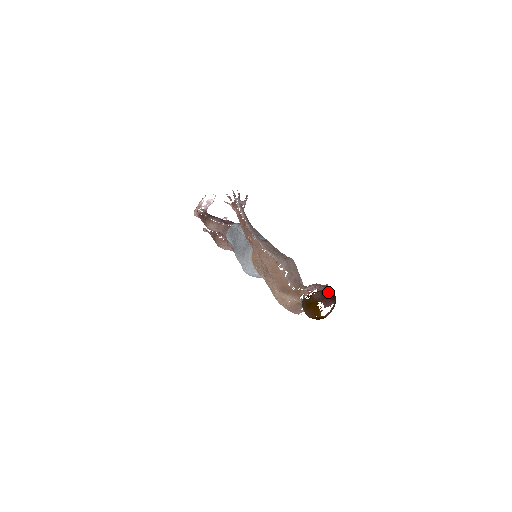
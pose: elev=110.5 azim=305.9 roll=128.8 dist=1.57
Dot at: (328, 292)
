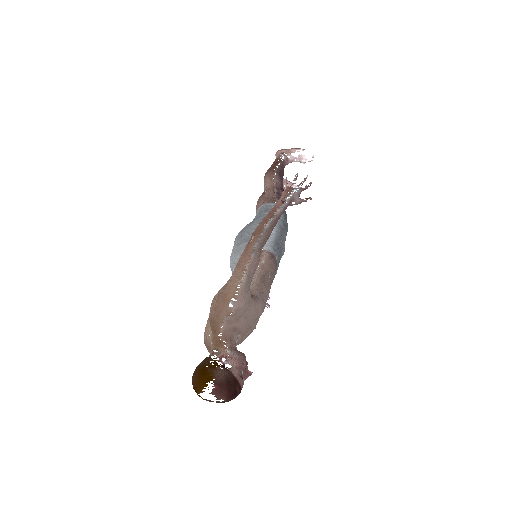
Dot at: (234, 384)
